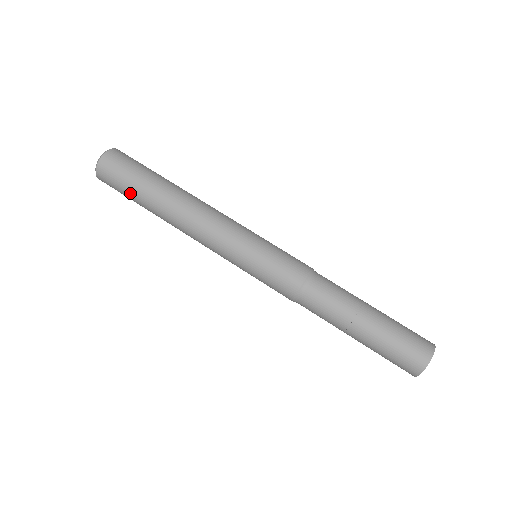
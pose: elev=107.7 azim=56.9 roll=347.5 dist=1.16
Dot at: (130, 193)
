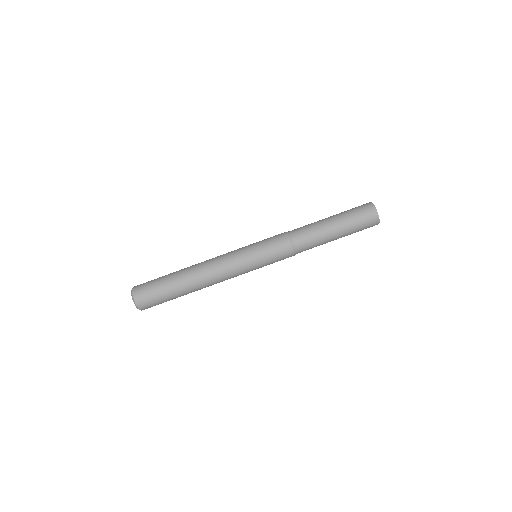
Dot at: occluded
